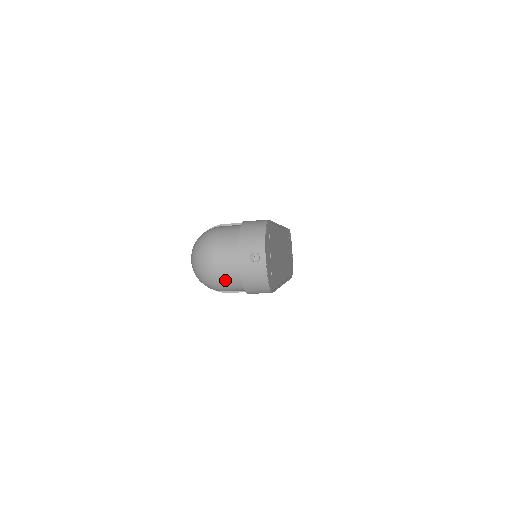
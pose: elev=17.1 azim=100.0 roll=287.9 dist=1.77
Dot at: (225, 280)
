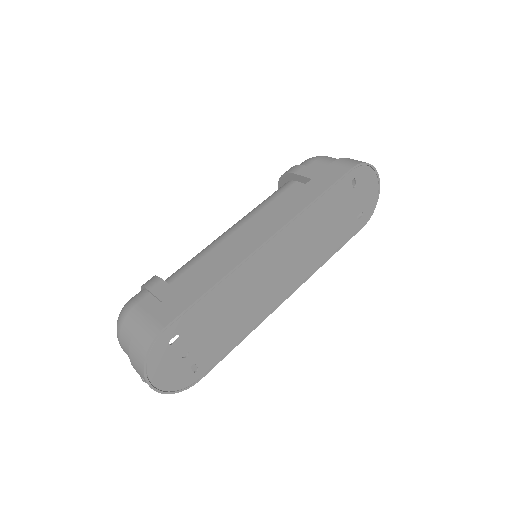
Dot at: occluded
